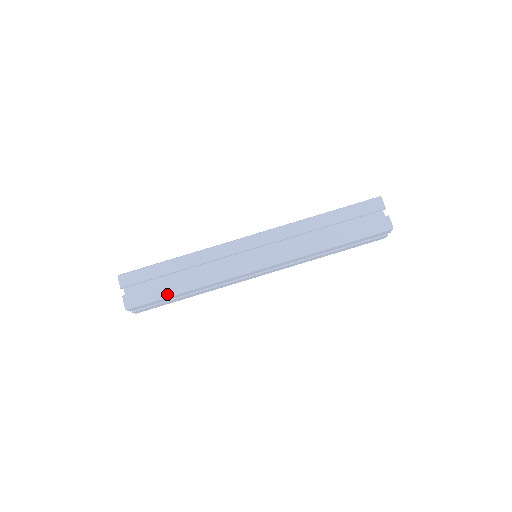
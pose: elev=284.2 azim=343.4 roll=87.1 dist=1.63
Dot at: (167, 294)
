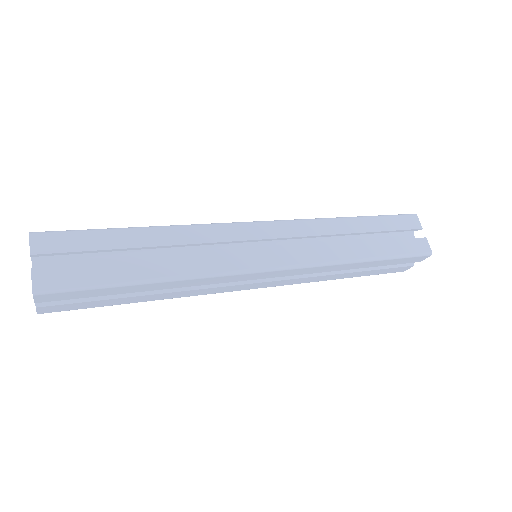
Dot at: (119, 280)
